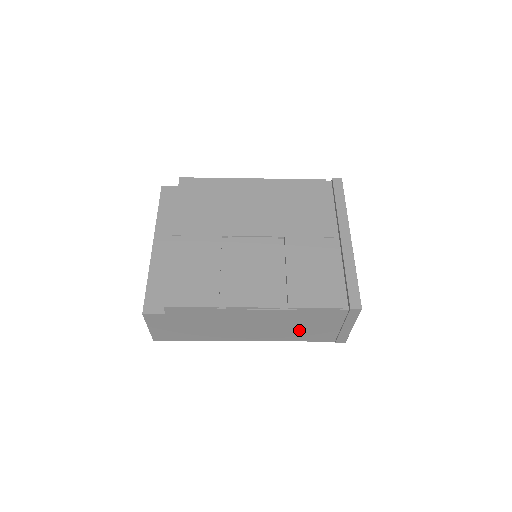
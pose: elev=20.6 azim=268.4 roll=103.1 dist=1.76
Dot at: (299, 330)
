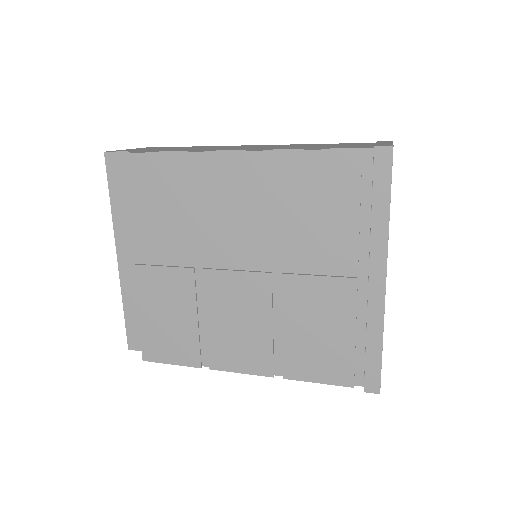
Dot at: occluded
